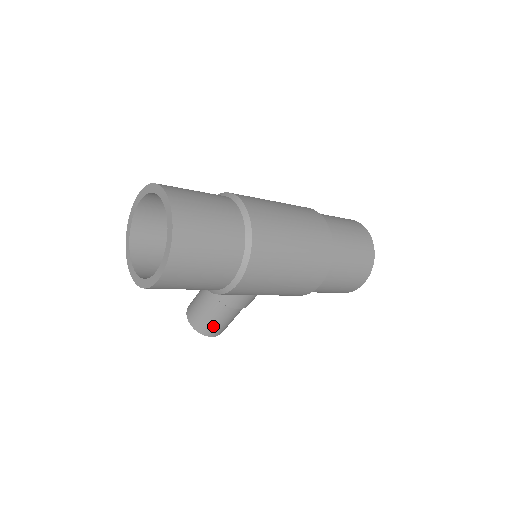
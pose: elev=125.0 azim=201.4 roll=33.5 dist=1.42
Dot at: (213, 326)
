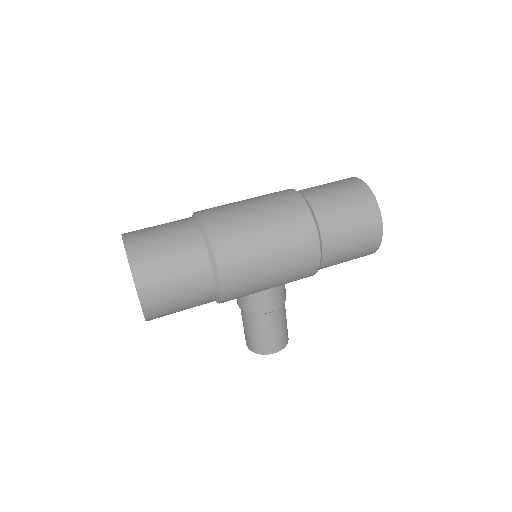
Dot at: (265, 341)
